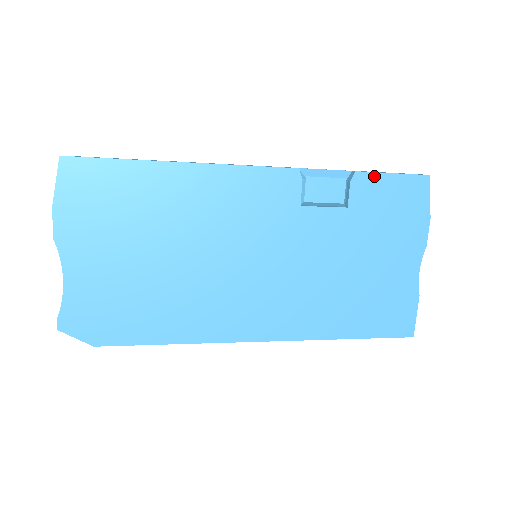
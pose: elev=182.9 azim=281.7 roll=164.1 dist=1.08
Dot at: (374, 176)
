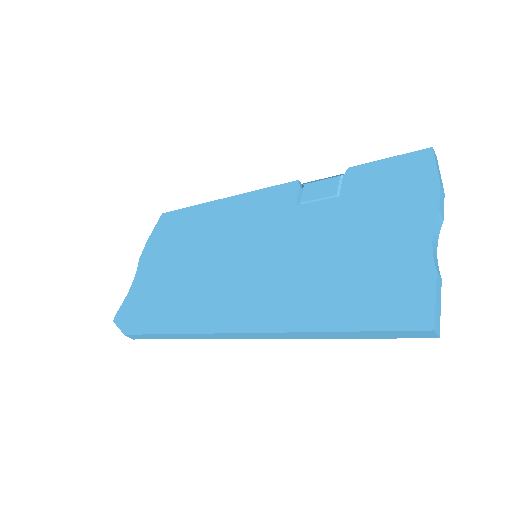
Dot at: (367, 166)
